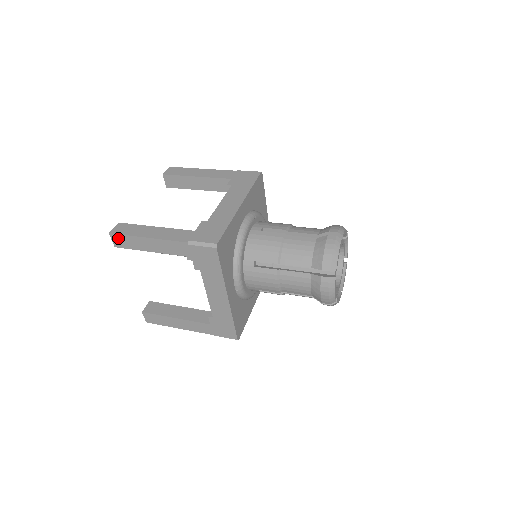
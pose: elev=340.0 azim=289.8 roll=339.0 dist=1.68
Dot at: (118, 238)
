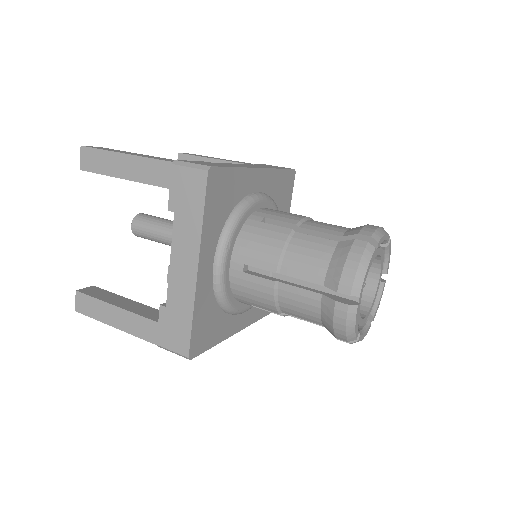
Dot at: occluded
